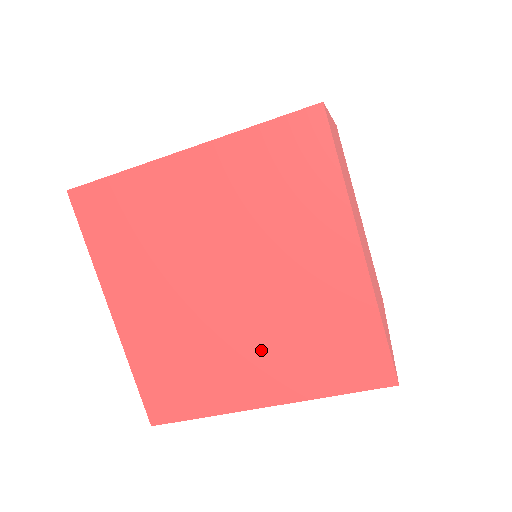
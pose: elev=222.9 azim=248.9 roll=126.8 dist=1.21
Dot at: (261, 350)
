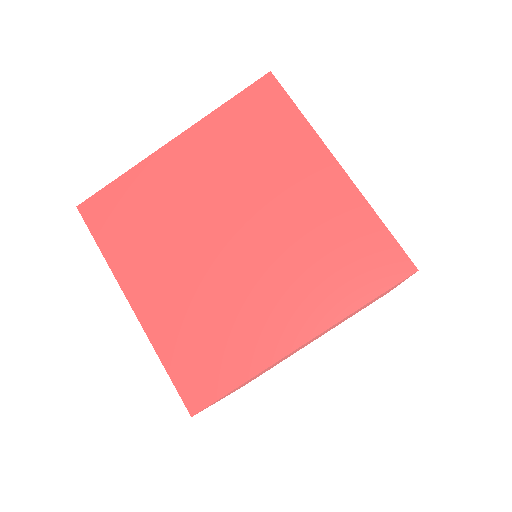
Dot at: (281, 286)
